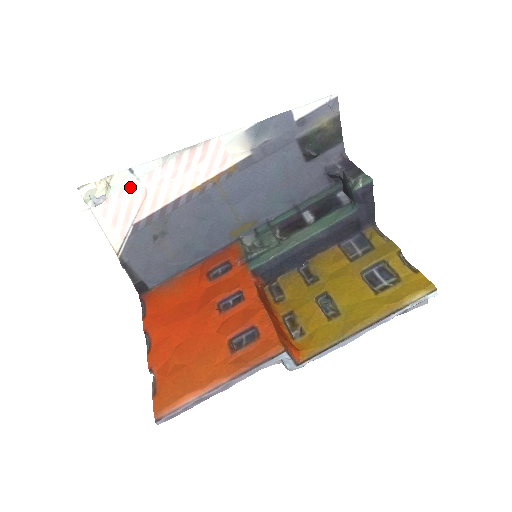
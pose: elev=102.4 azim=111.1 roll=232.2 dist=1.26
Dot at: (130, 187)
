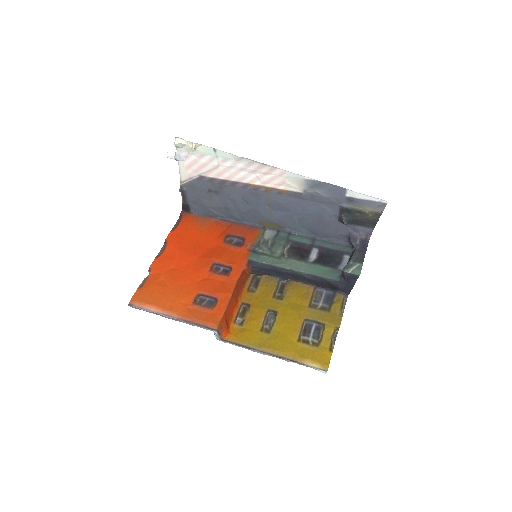
Dot at: (209, 157)
